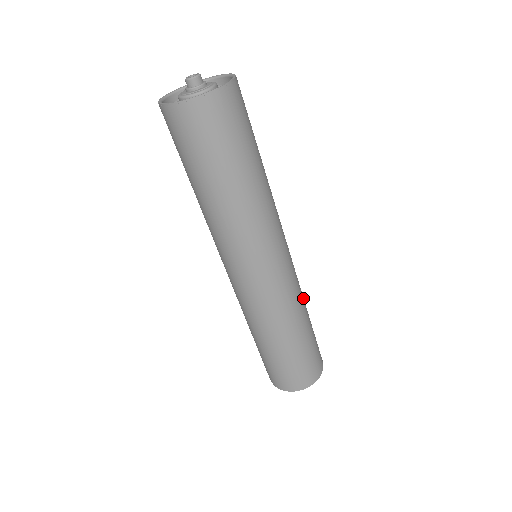
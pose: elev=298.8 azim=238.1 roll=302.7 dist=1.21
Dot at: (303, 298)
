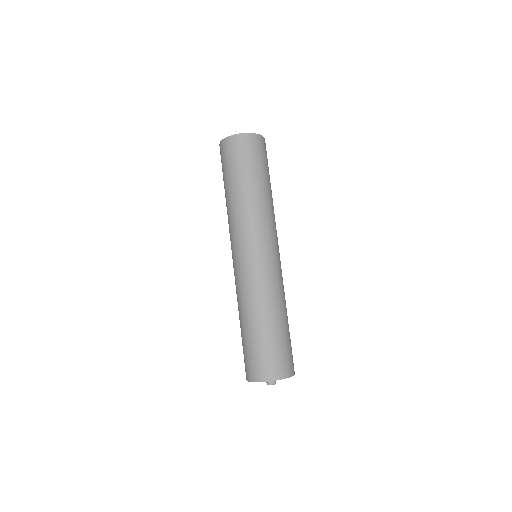
Dot at: occluded
